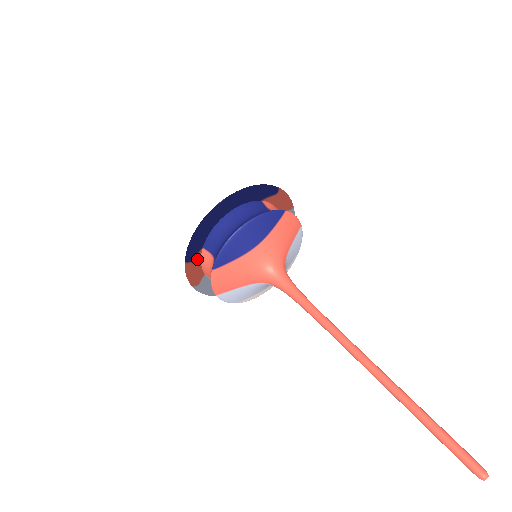
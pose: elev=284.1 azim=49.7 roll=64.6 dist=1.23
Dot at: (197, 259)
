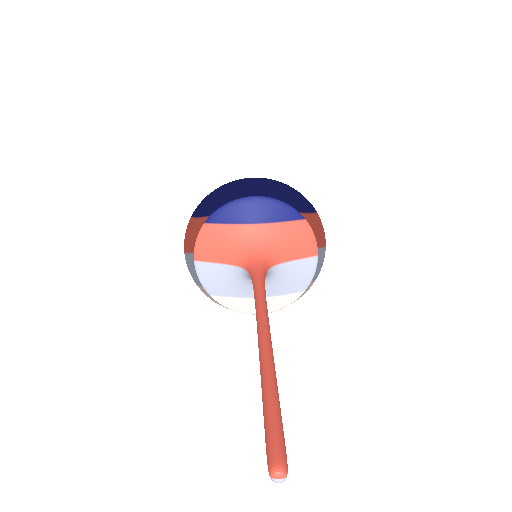
Dot at: (203, 223)
